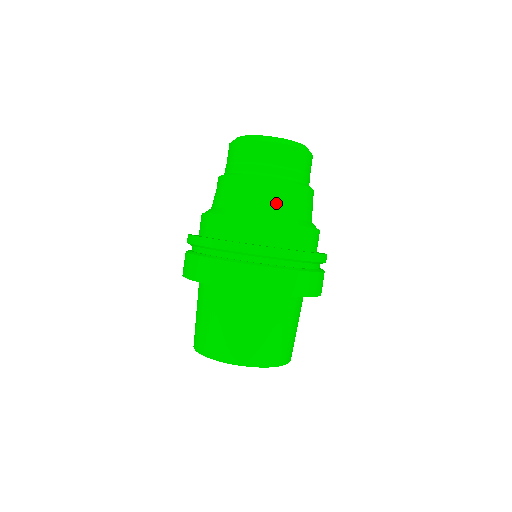
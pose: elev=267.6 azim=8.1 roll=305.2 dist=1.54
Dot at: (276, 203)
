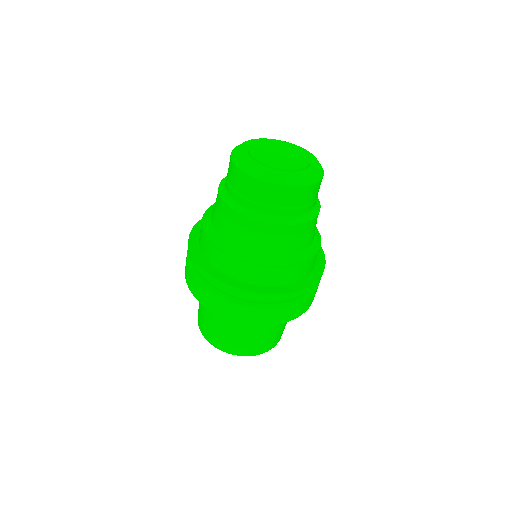
Dot at: (253, 241)
